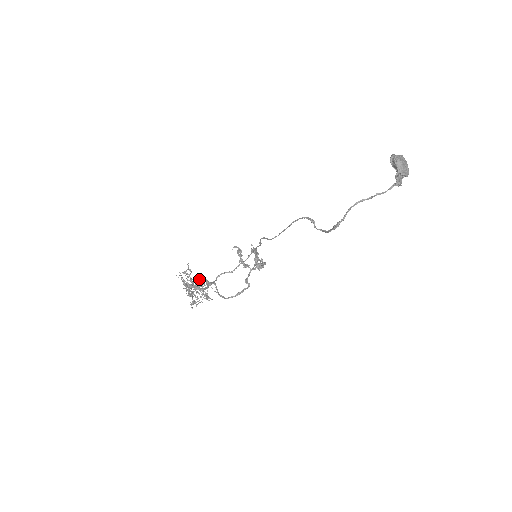
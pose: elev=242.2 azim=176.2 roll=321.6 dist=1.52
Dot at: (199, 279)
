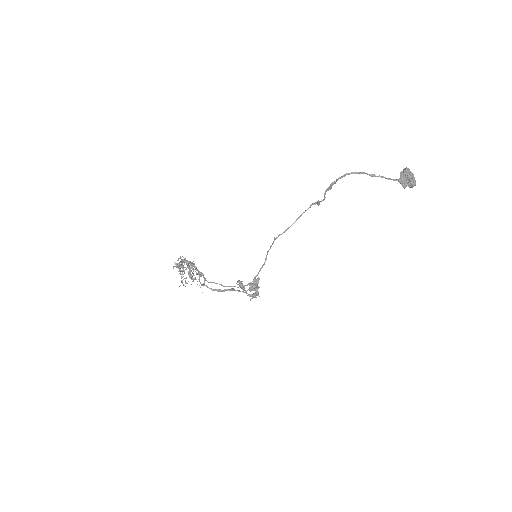
Dot at: occluded
